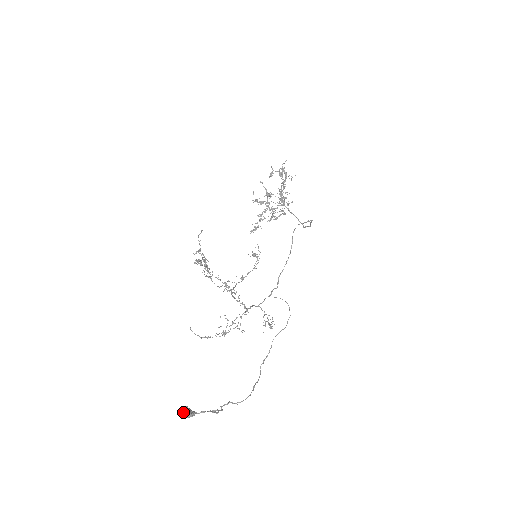
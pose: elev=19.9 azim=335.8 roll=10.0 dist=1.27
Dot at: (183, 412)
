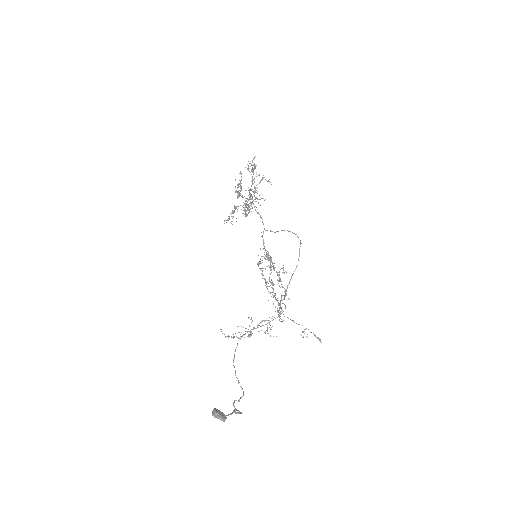
Dot at: (221, 416)
